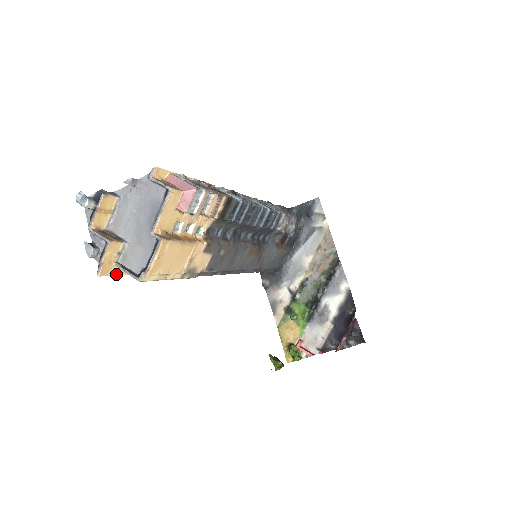
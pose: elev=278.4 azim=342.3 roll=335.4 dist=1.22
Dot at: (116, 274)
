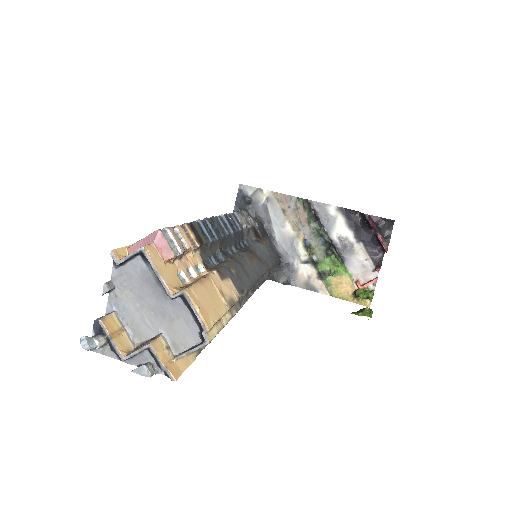
Dot at: (185, 368)
